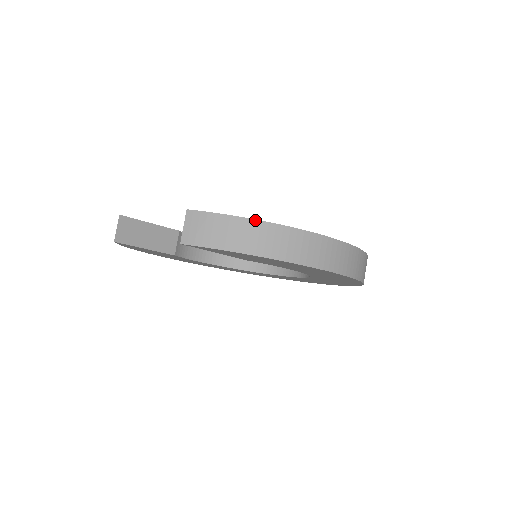
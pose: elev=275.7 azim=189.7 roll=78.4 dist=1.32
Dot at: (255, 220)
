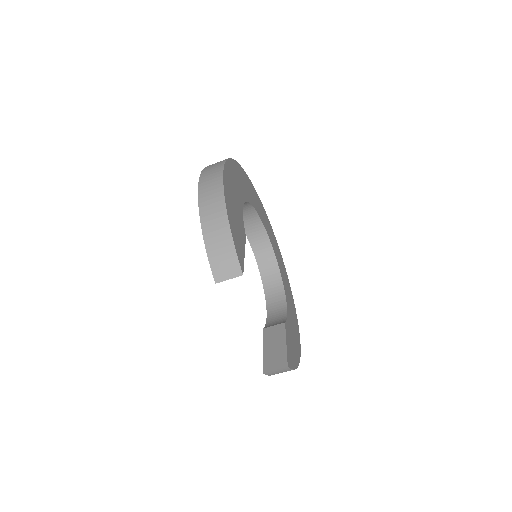
Dot at: (297, 367)
